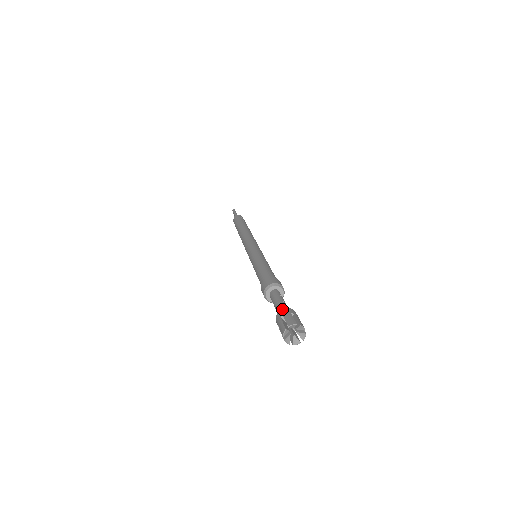
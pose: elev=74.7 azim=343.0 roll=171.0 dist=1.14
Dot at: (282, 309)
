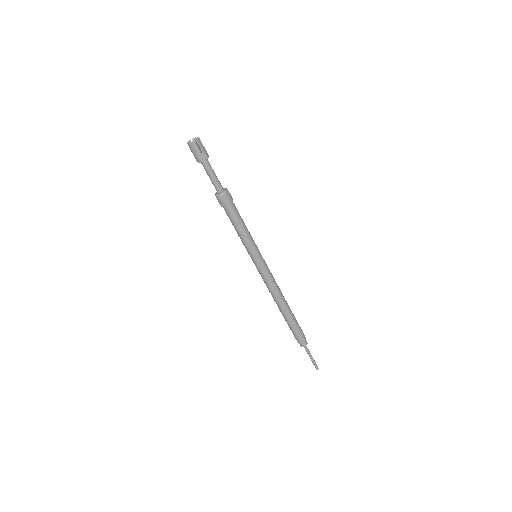
Dot at: occluded
